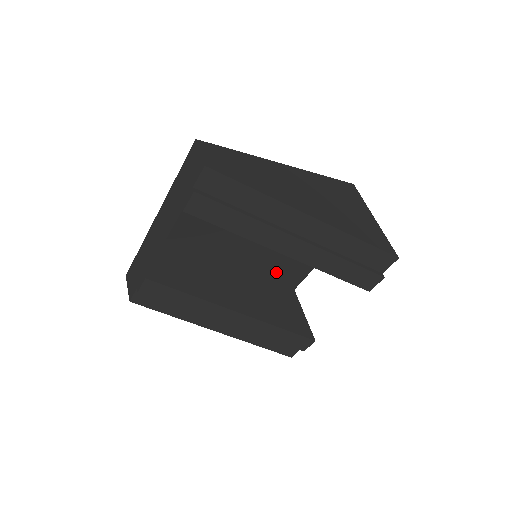
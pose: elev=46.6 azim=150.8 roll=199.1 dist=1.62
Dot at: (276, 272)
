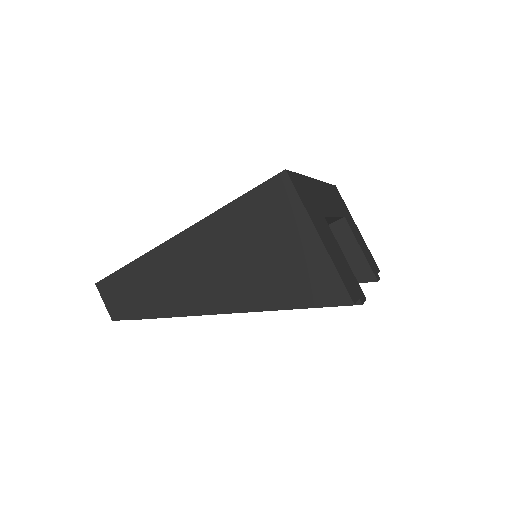
Dot at: occluded
